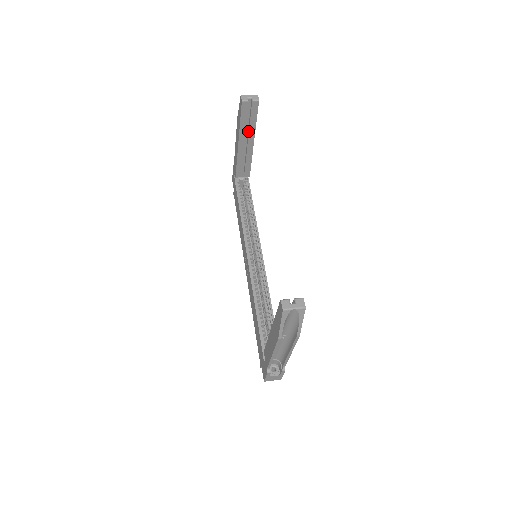
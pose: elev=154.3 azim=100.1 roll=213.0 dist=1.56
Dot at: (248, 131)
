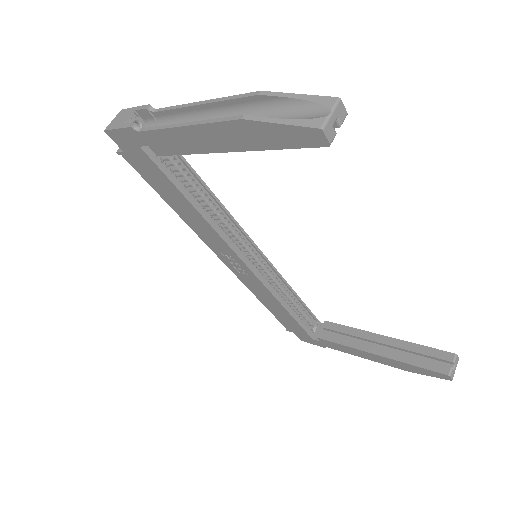
Dot at: occluded
